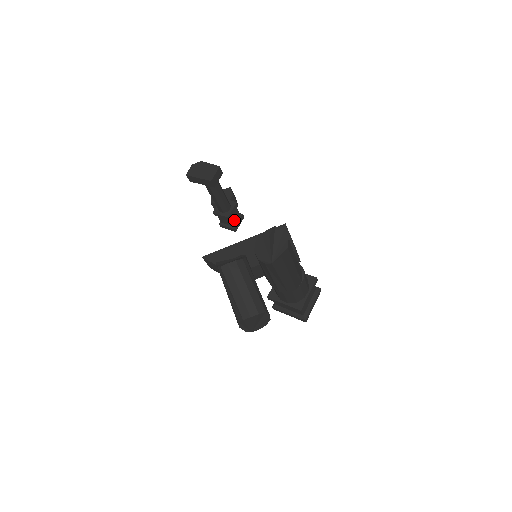
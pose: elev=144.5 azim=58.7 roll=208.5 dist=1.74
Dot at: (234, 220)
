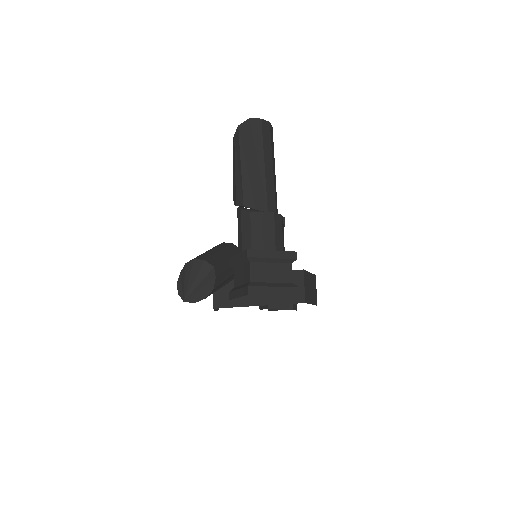
Dot at: occluded
